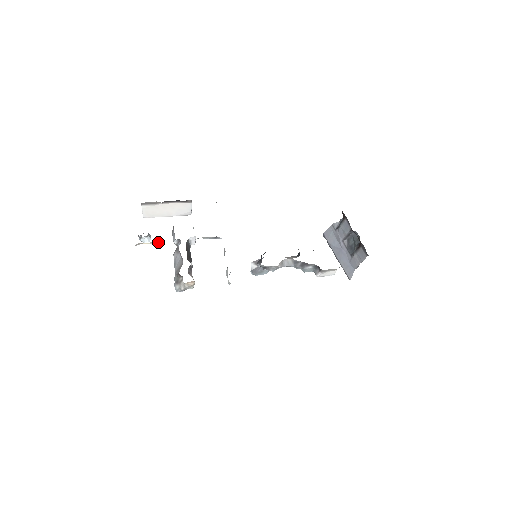
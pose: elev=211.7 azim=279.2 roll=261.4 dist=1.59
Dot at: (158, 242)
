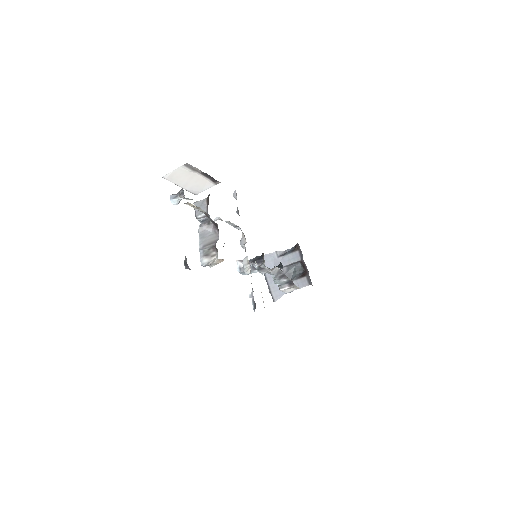
Dot at: (201, 209)
